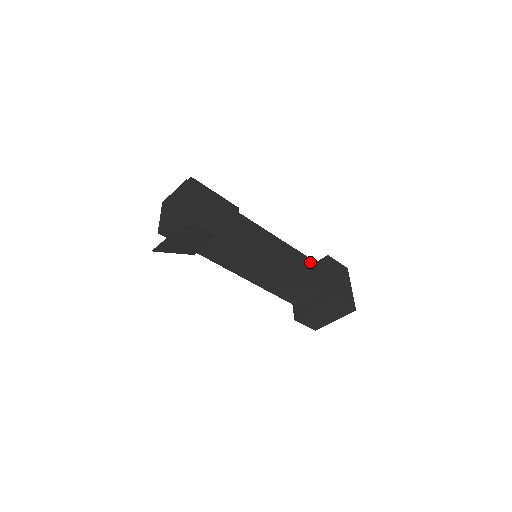
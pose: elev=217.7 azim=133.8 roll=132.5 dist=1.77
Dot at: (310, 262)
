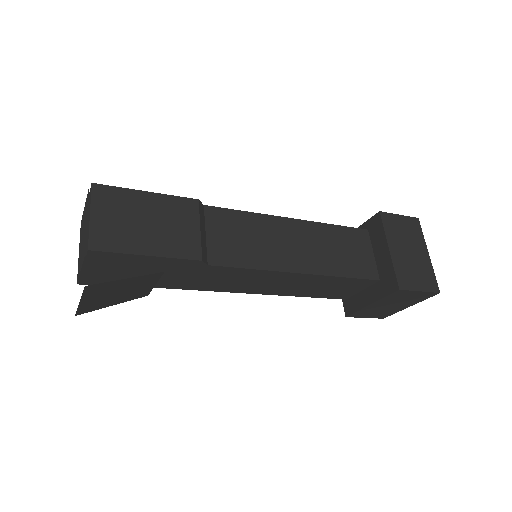
Dot at: (350, 234)
